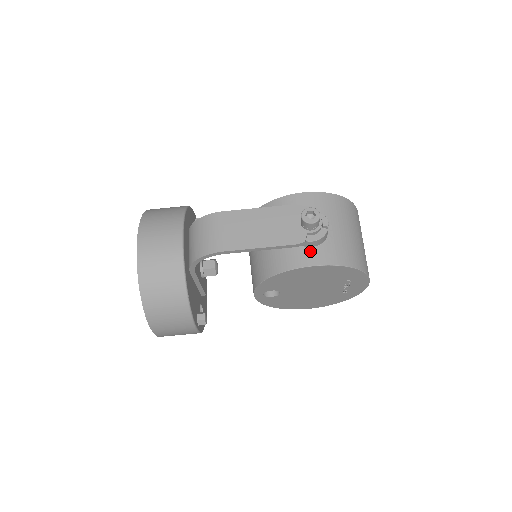
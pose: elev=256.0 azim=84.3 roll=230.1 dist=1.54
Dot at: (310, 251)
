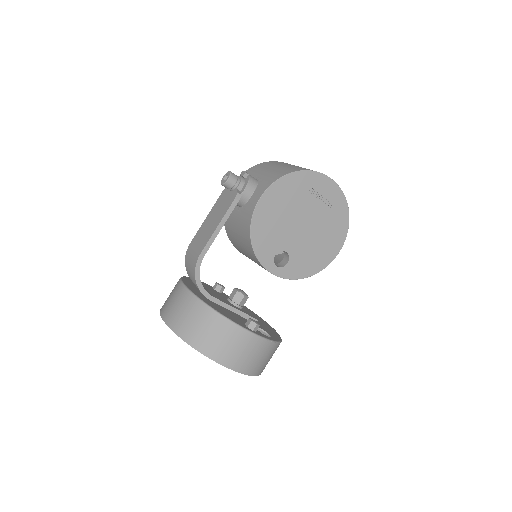
Dot at: (253, 197)
